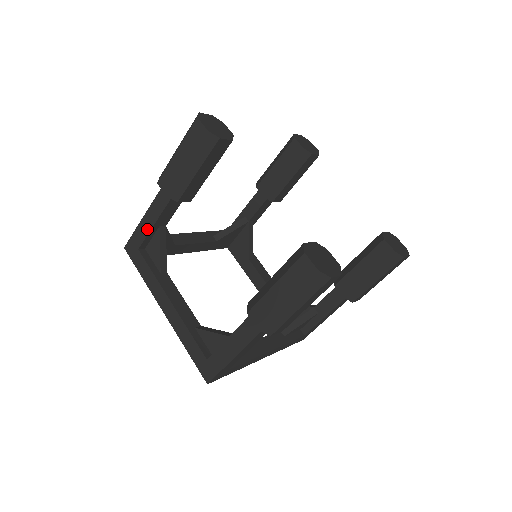
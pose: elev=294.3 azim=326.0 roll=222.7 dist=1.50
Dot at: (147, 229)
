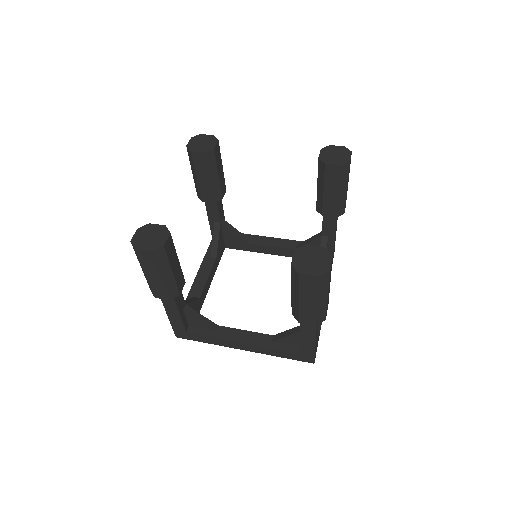
Dot at: (178, 320)
